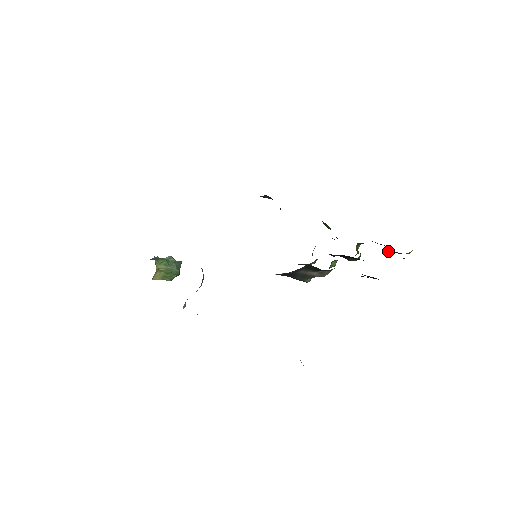
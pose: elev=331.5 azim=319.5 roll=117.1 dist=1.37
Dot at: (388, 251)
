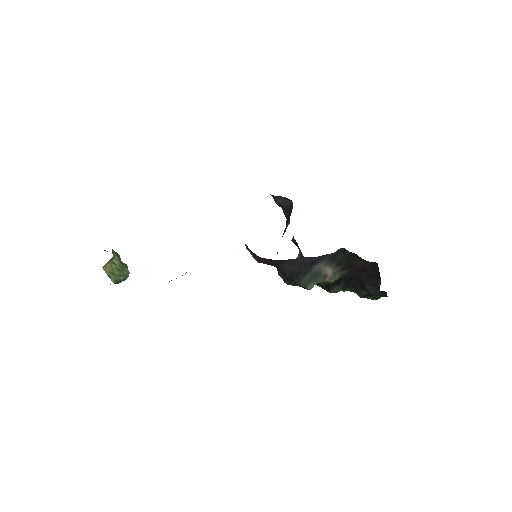
Dot at: (362, 292)
